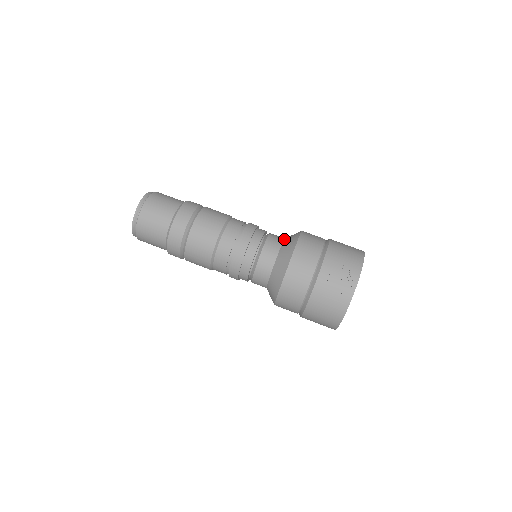
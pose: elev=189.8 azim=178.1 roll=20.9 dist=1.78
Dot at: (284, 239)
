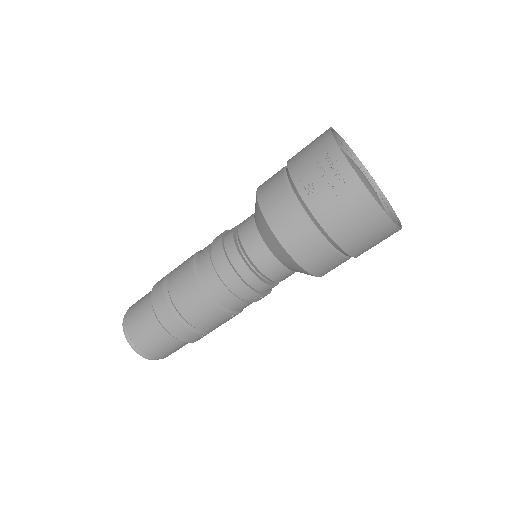
Dot at: occluded
